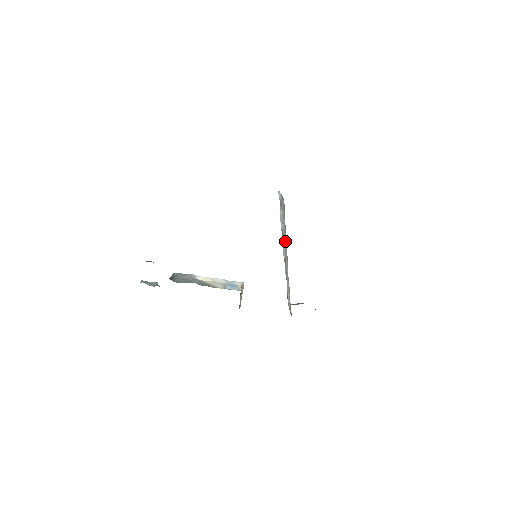
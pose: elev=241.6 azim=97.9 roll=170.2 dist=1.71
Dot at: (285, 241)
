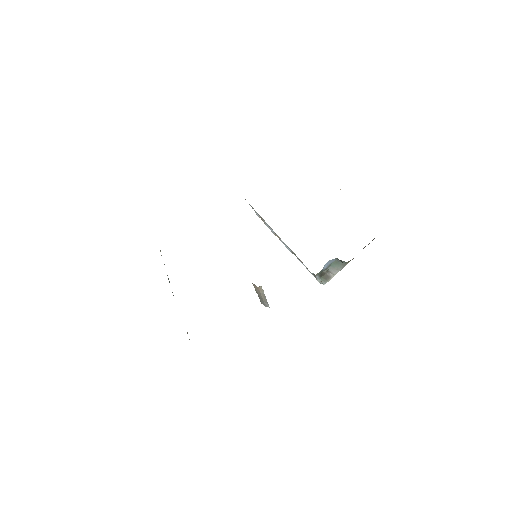
Dot at: (269, 226)
